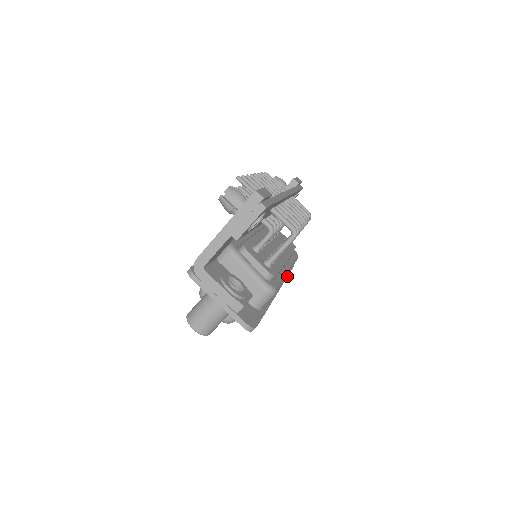
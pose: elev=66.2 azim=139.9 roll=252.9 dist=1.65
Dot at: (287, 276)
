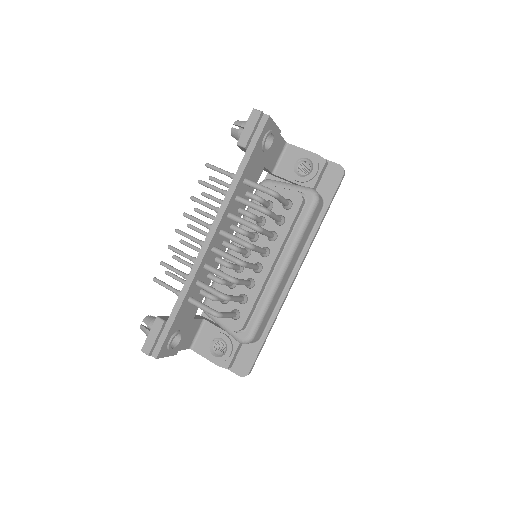
Dot at: (319, 224)
